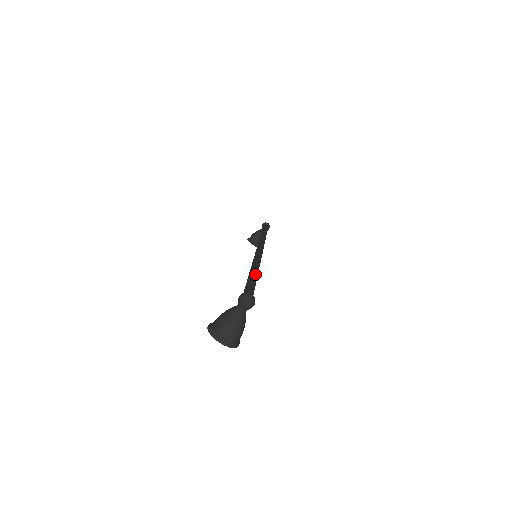
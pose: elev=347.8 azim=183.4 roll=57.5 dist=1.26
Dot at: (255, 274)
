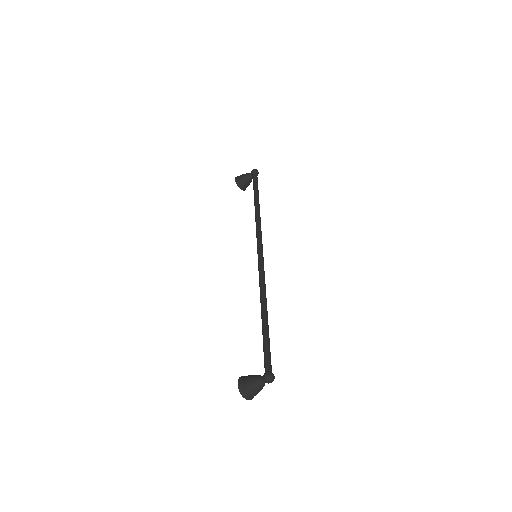
Dot at: (268, 325)
